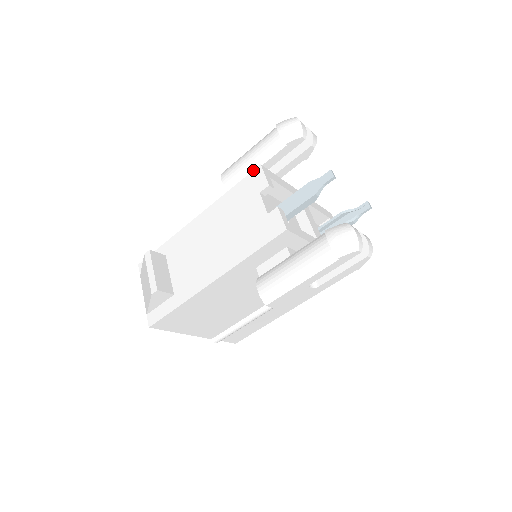
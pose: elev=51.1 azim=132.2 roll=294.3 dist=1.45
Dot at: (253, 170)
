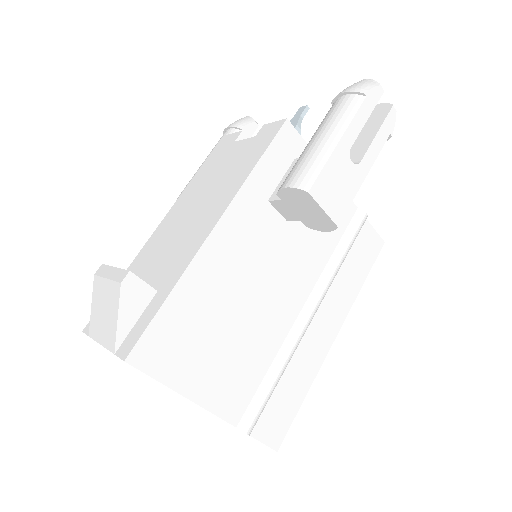
Dot at: (217, 144)
